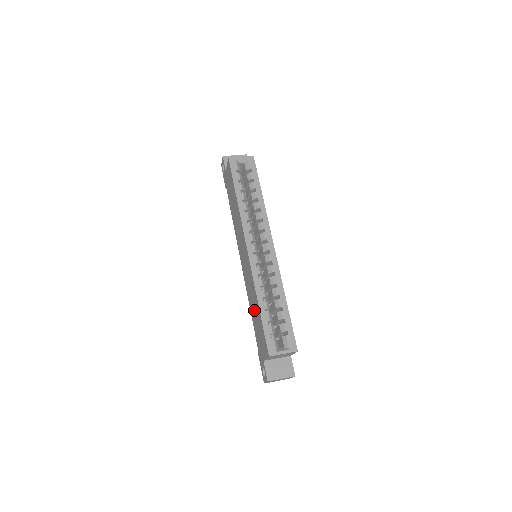
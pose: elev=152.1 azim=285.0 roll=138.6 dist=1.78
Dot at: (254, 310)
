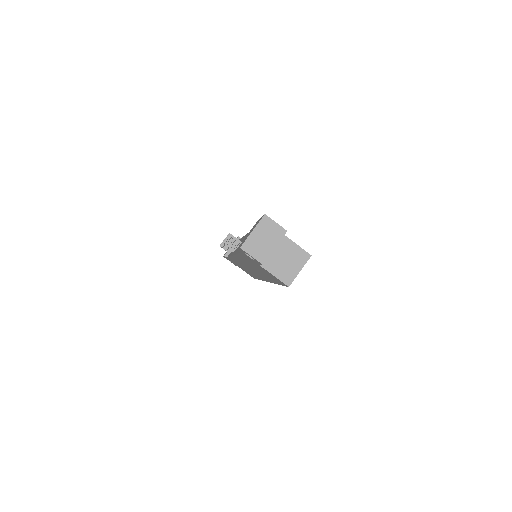
Dot at: occluded
